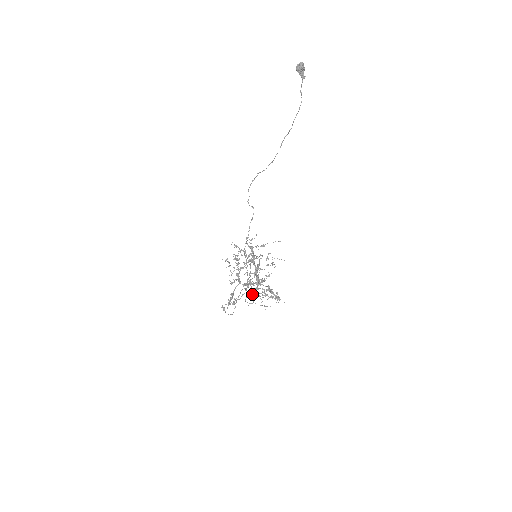
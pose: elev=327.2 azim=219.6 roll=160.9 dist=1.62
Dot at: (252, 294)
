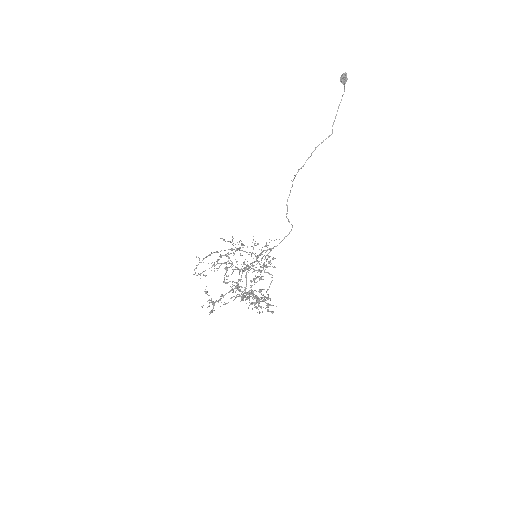
Dot at: (232, 292)
